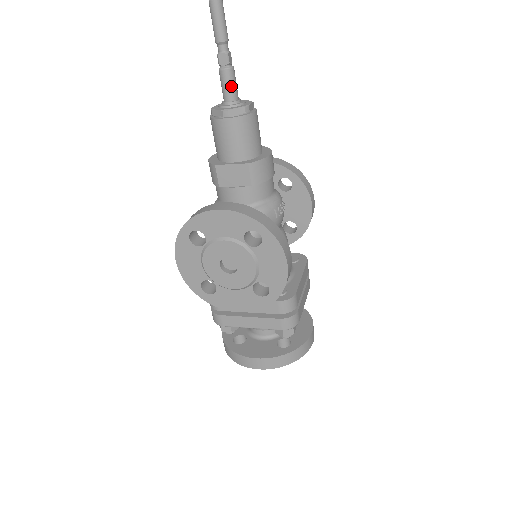
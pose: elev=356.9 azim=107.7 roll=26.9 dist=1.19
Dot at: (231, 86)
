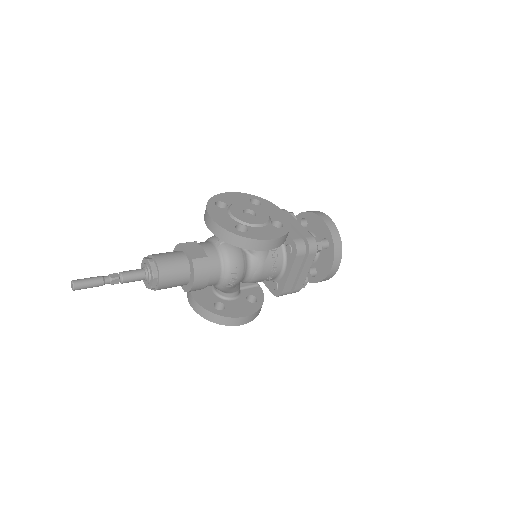
Dot at: (133, 281)
